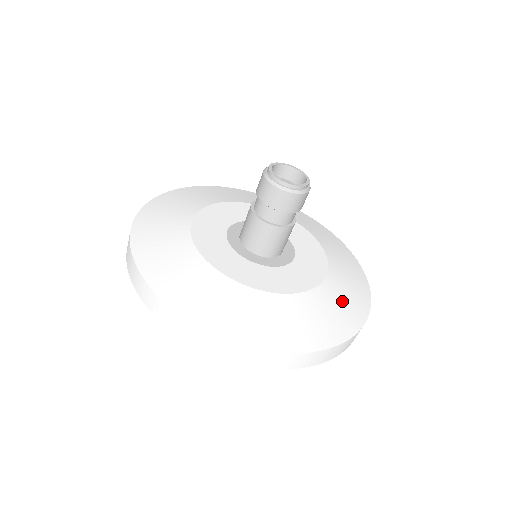
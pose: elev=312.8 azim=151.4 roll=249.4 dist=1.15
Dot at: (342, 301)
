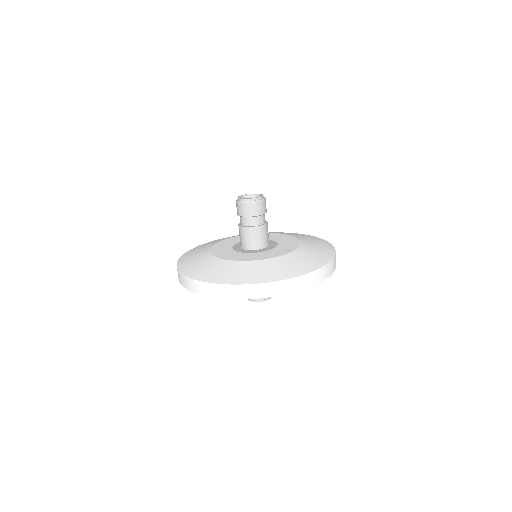
Dot at: (316, 250)
